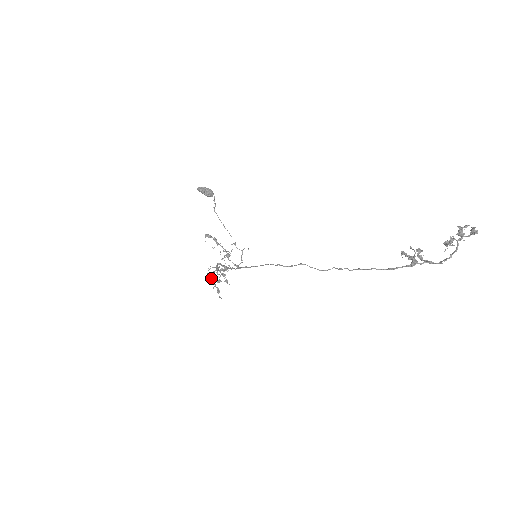
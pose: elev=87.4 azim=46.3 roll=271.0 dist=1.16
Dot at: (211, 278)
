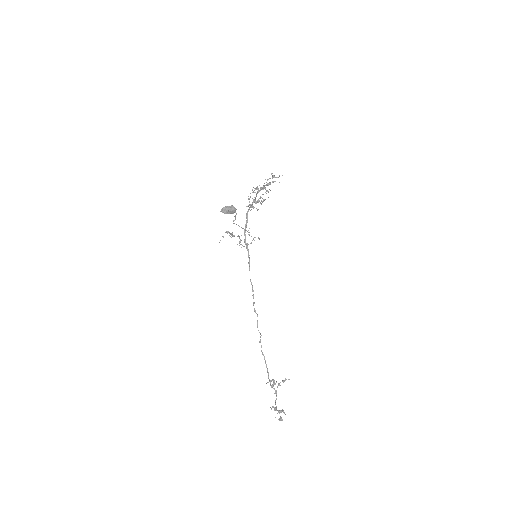
Dot at: (247, 206)
